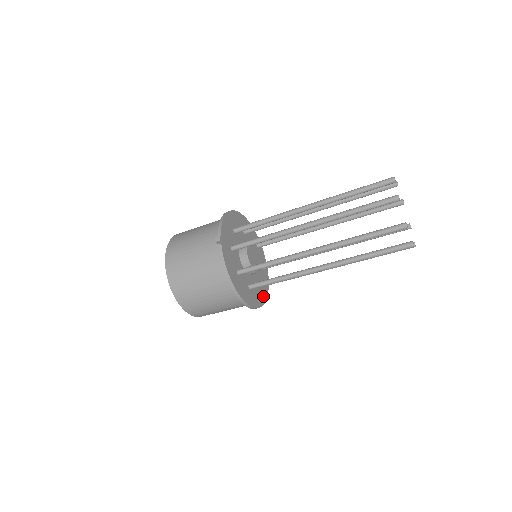
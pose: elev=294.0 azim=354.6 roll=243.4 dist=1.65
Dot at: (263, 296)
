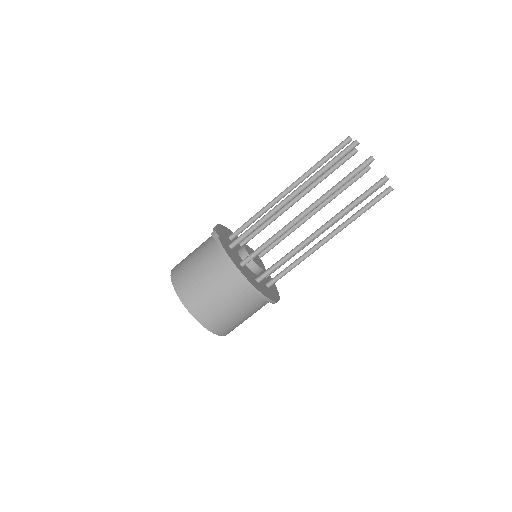
Dot at: (274, 296)
